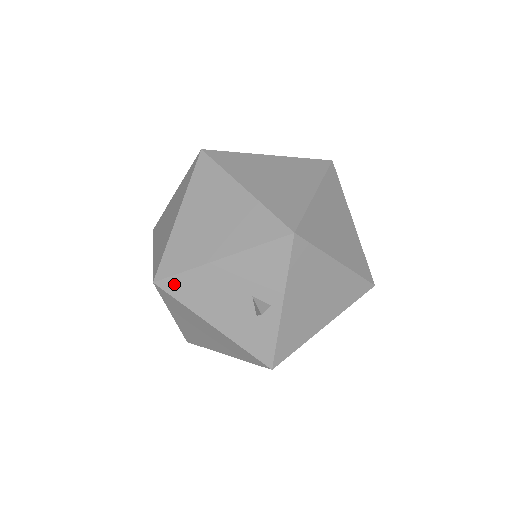
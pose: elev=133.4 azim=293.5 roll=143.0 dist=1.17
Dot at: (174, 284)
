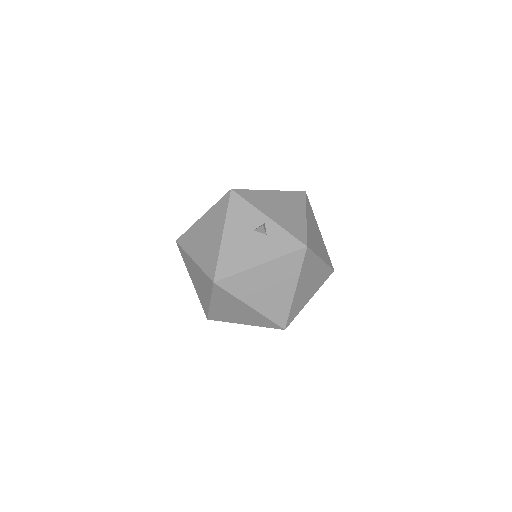
Dot at: (221, 270)
